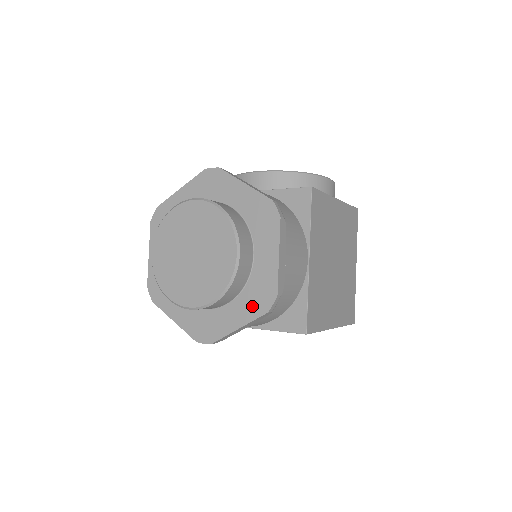
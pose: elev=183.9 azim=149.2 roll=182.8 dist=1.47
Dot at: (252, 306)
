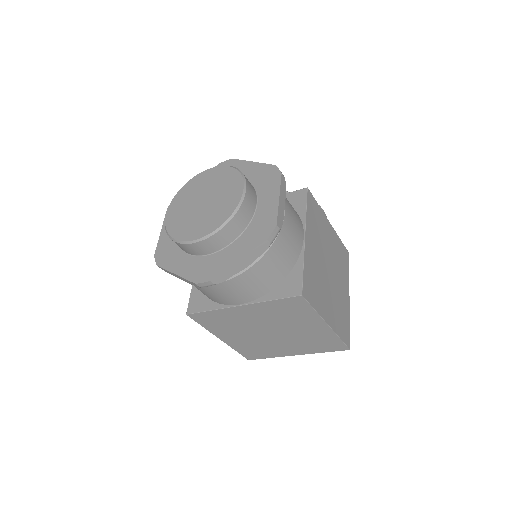
Dot at: (253, 239)
